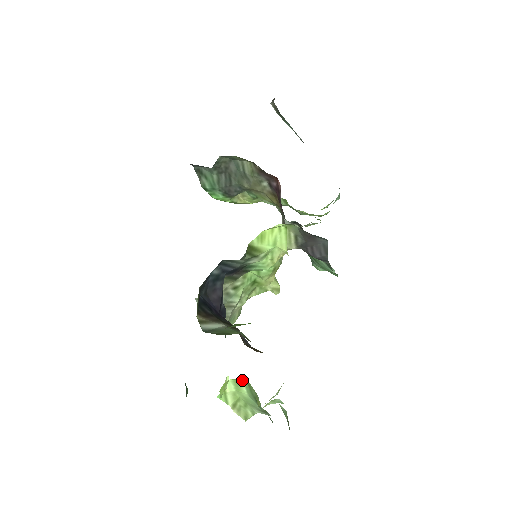
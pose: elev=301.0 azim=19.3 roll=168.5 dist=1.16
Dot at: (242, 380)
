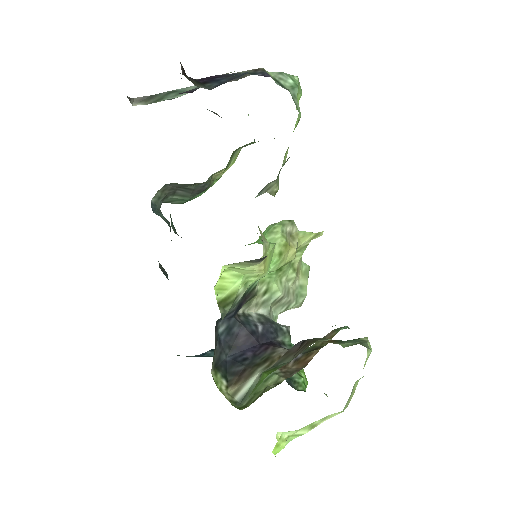
Dot at: occluded
